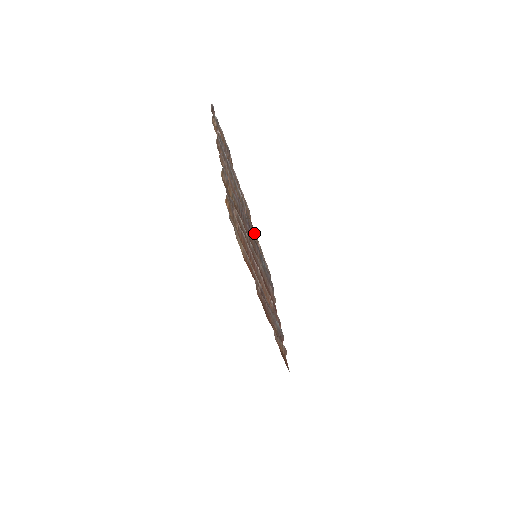
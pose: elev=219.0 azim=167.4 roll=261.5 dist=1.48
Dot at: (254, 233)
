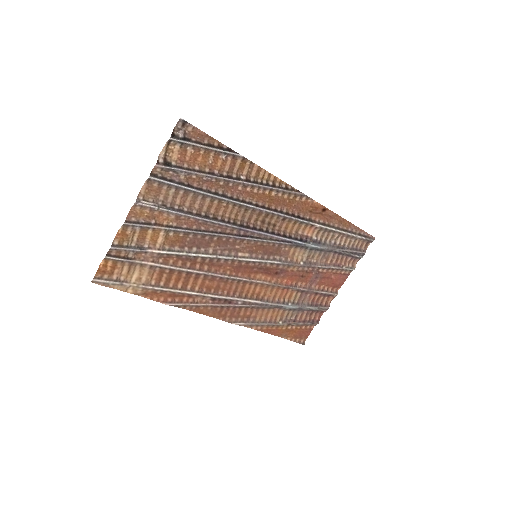
Dot at: (296, 220)
